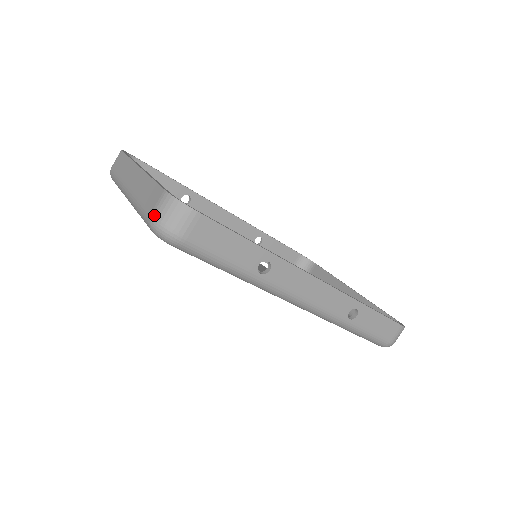
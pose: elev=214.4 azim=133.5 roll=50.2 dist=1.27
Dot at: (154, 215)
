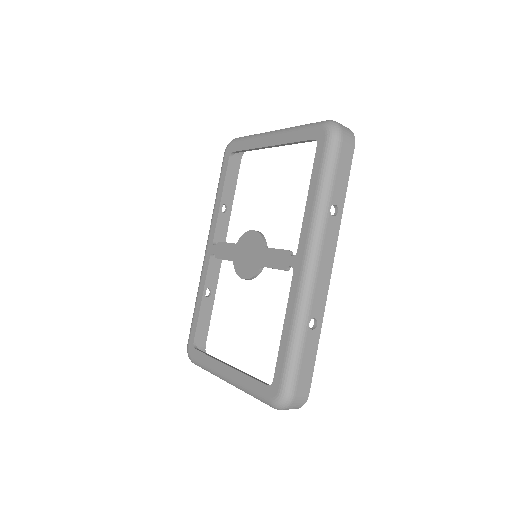
Dot at: (334, 121)
